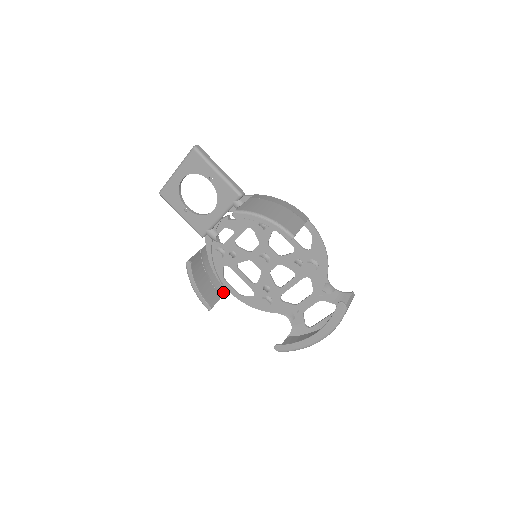
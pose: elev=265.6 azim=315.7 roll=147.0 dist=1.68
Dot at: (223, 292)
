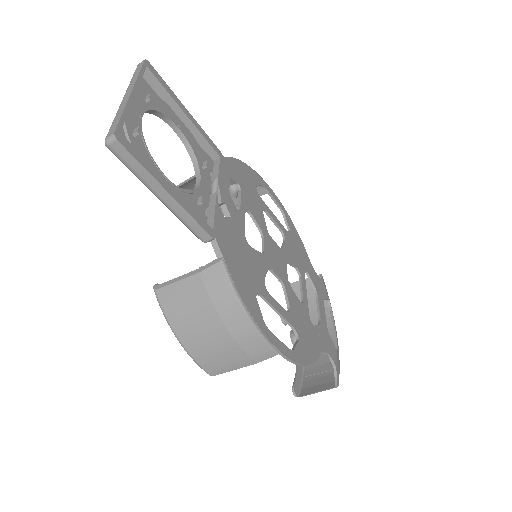
Dot at: (261, 193)
